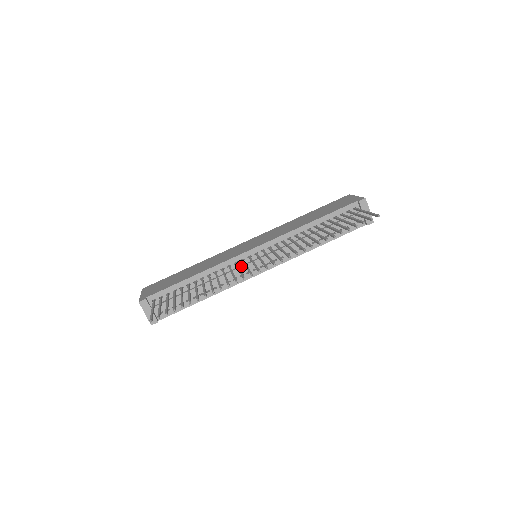
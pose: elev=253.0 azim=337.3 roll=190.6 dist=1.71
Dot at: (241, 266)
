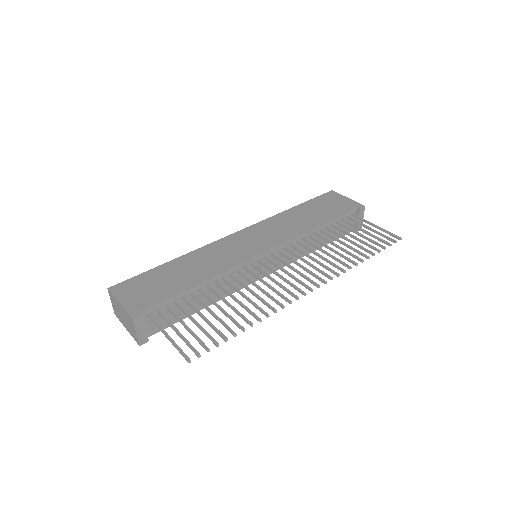
Dot at: occluded
